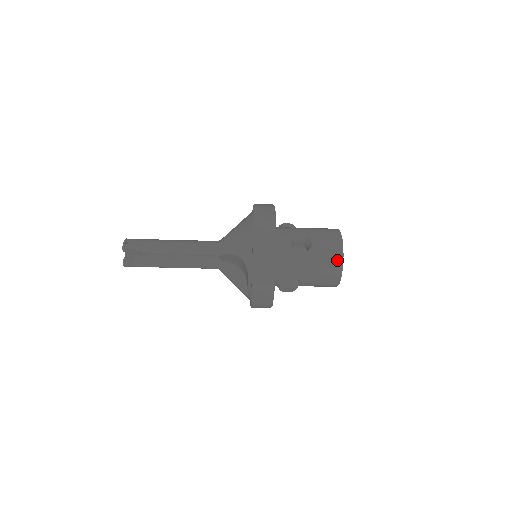
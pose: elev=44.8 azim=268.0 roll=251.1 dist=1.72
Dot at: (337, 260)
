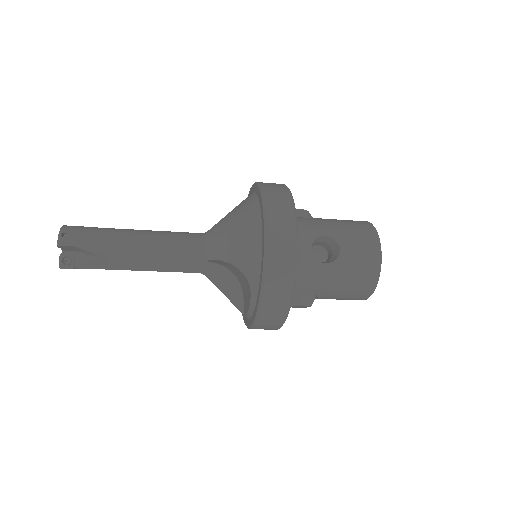
Dot at: (372, 274)
